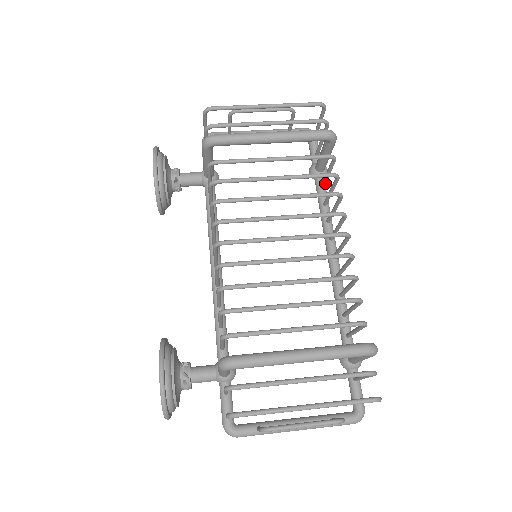
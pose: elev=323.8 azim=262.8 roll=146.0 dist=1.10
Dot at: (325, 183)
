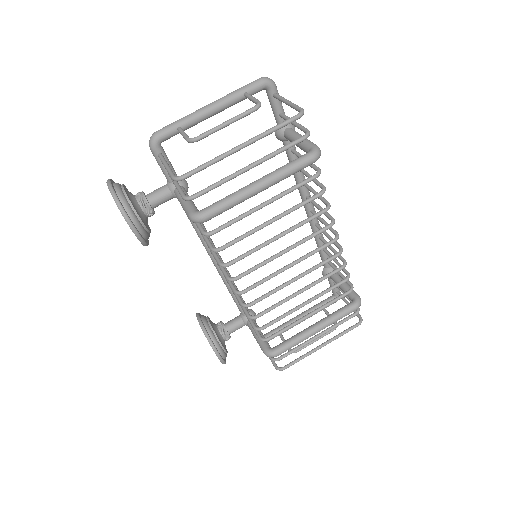
Dot at: (298, 155)
